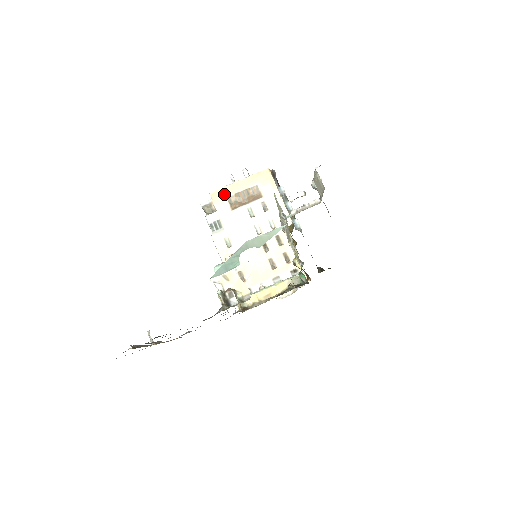
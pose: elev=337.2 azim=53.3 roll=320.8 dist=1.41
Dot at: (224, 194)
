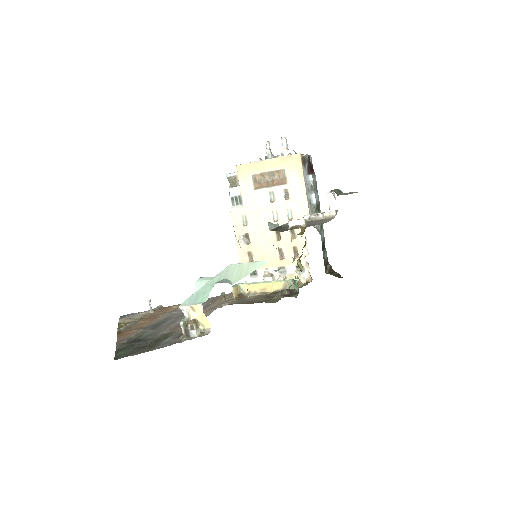
Dot at: (250, 170)
